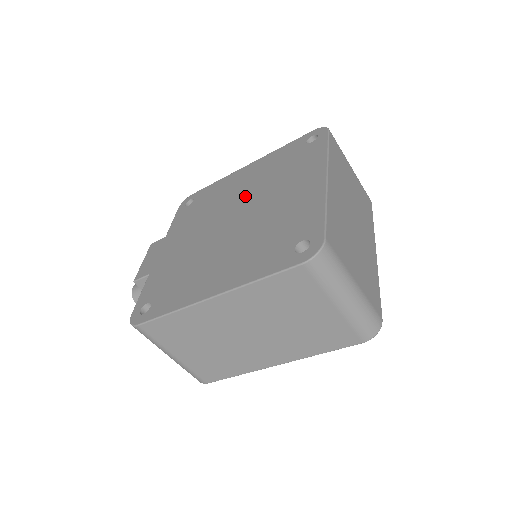
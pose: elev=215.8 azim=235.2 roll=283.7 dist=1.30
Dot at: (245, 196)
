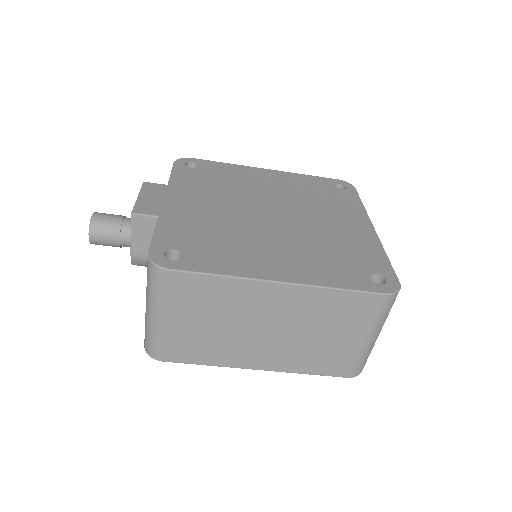
Dot at: (279, 198)
